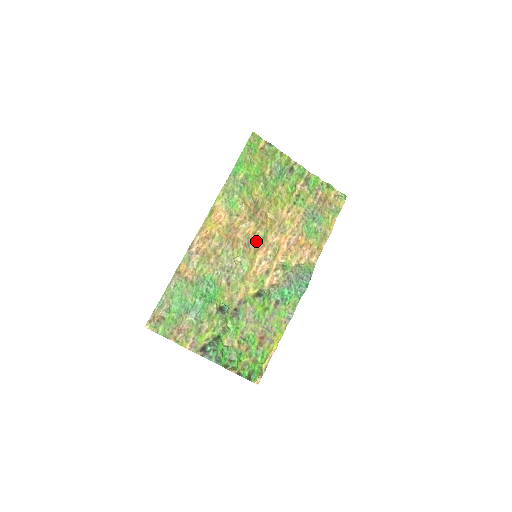
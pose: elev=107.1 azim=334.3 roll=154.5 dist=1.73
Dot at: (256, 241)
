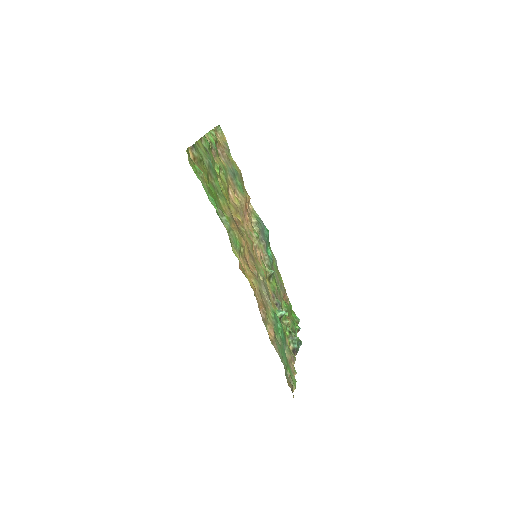
Dot at: (251, 246)
